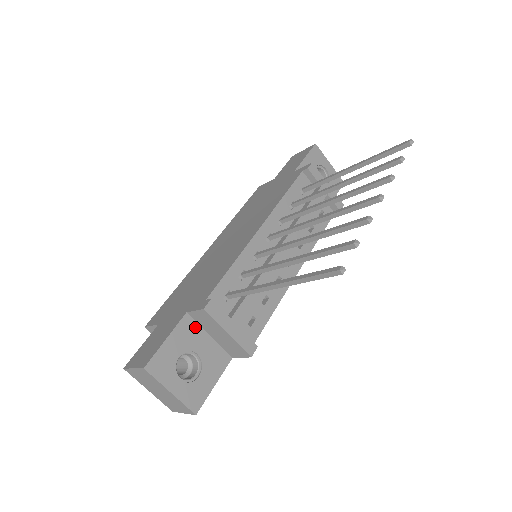
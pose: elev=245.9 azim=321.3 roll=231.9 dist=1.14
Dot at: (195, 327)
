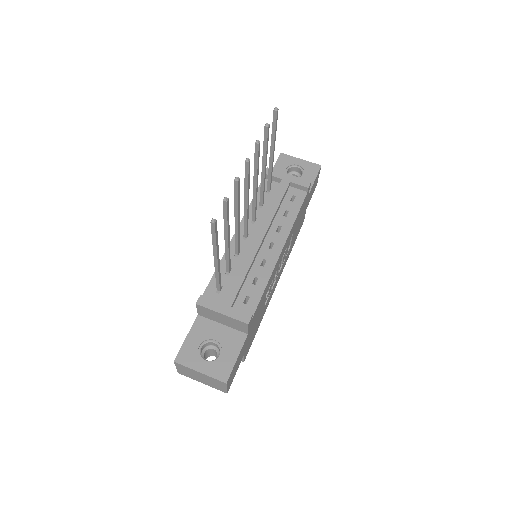
Dot at: (208, 322)
